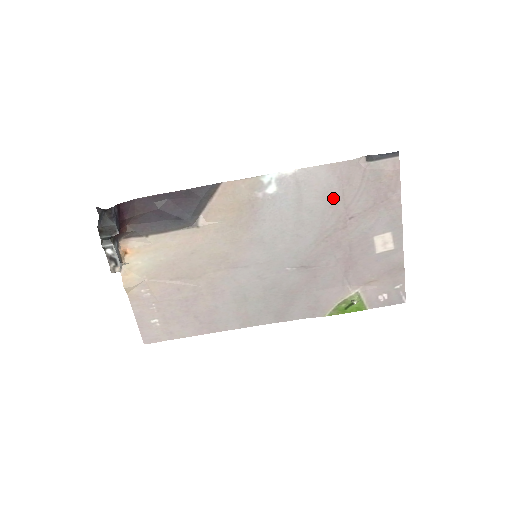
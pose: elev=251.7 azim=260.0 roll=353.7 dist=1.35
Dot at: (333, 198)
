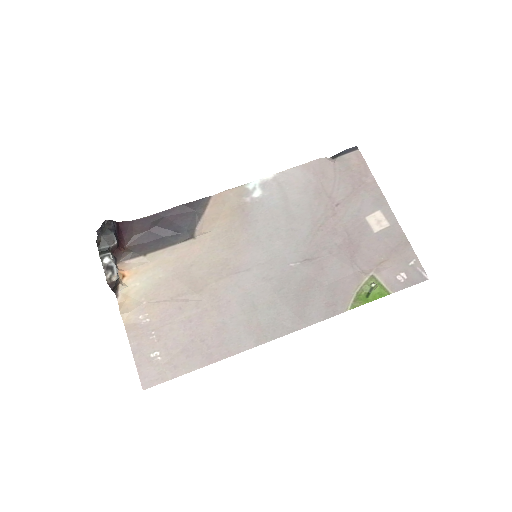
Dot at: (315, 191)
